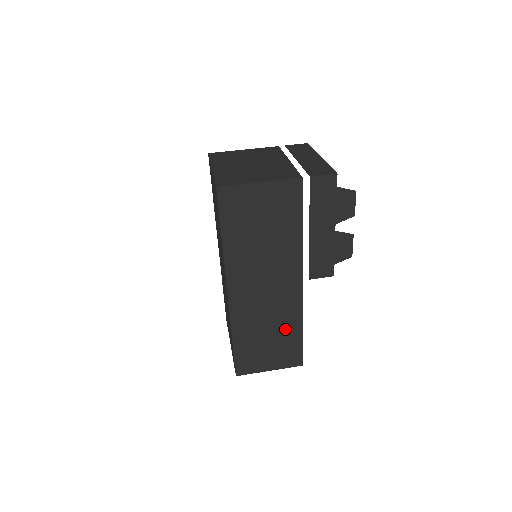
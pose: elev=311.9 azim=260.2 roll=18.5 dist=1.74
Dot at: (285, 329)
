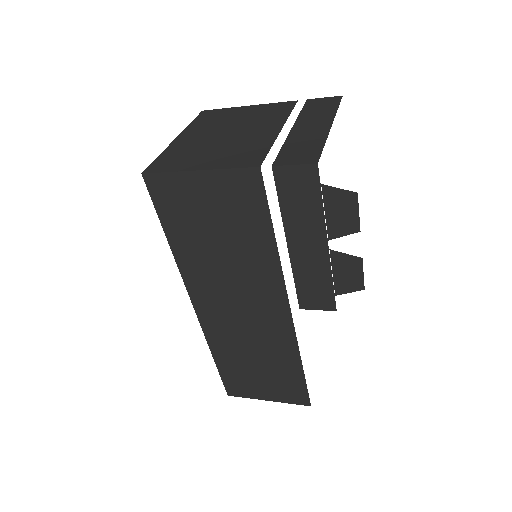
Dot at: (278, 361)
